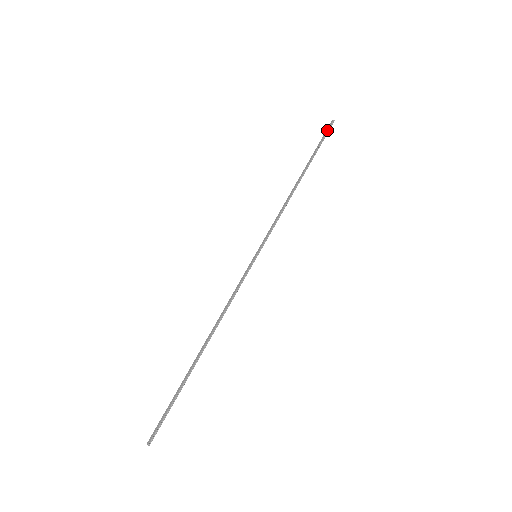
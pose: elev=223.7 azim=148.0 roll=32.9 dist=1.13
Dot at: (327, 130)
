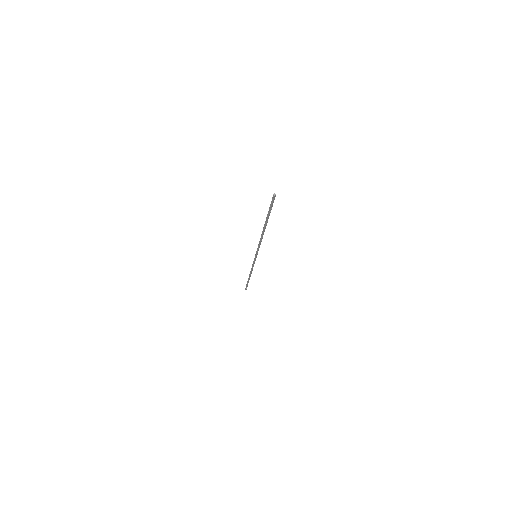
Dot at: occluded
